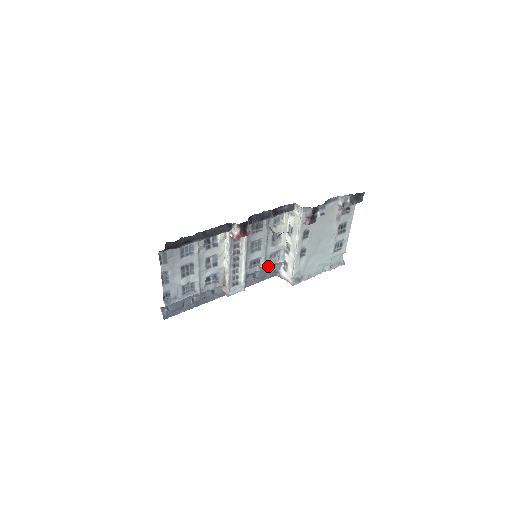
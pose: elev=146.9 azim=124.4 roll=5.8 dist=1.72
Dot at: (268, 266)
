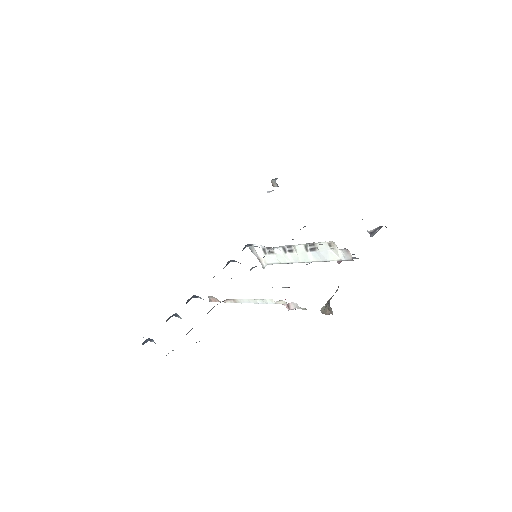
Dot at: occluded
